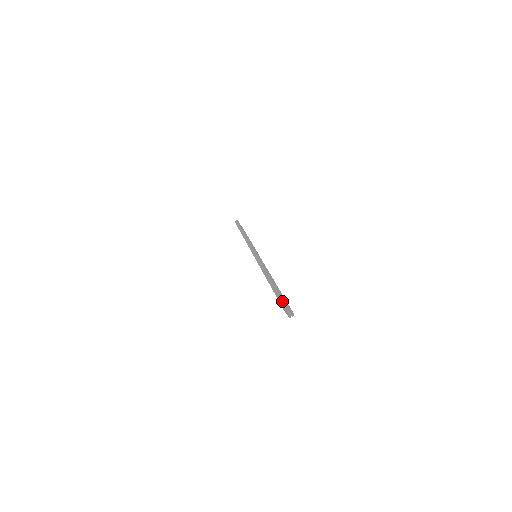
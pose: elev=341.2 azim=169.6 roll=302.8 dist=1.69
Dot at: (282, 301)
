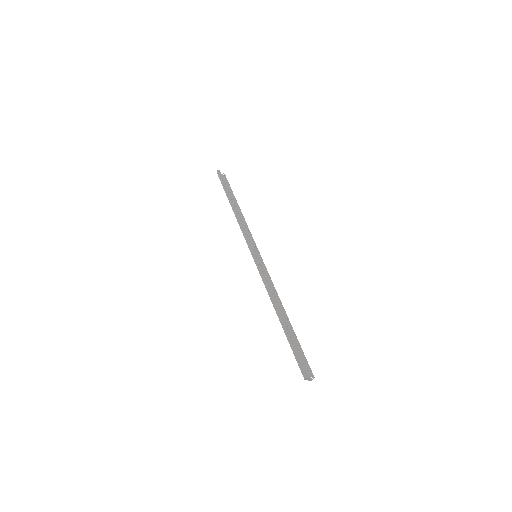
Dot at: (300, 364)
